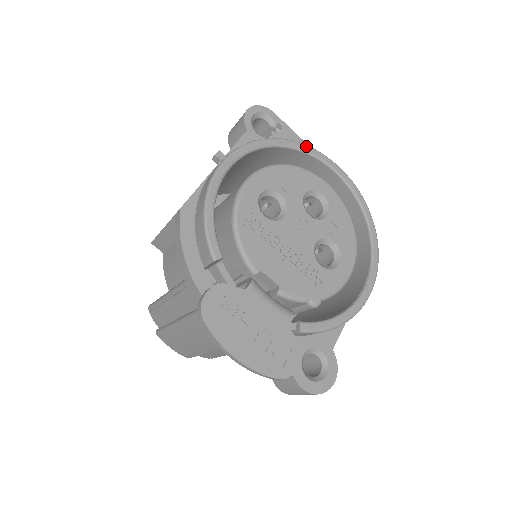
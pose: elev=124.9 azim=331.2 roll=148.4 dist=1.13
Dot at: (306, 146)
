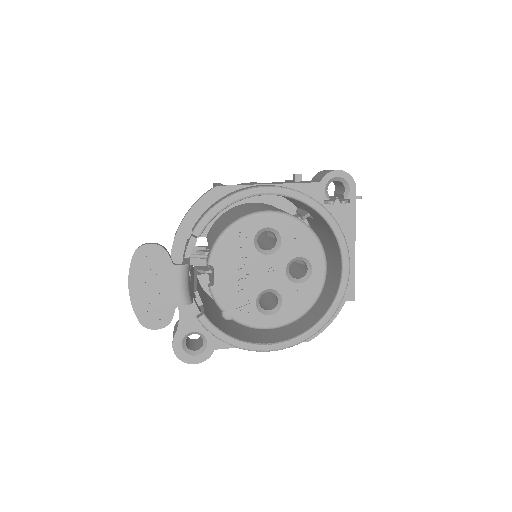
Dot at: (340, 231)
